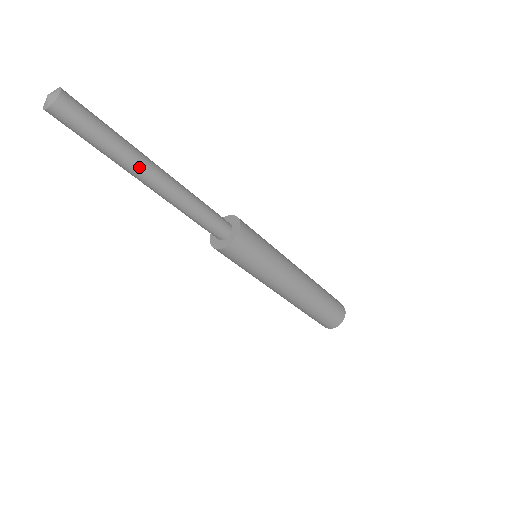
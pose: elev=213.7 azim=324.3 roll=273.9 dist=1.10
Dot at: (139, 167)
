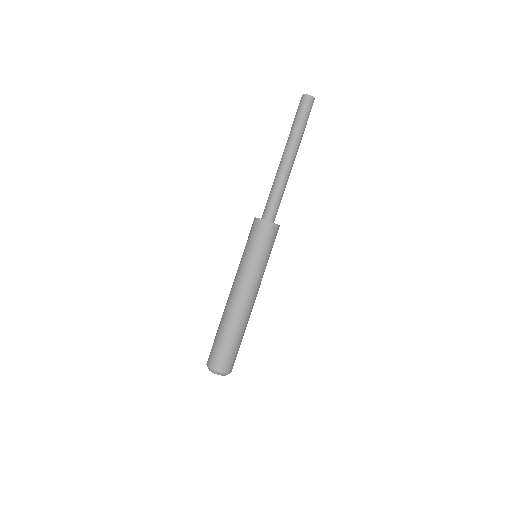
Dot at: (298, 148)
